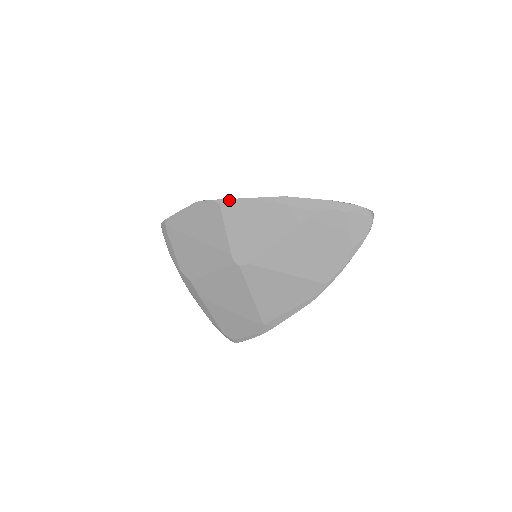
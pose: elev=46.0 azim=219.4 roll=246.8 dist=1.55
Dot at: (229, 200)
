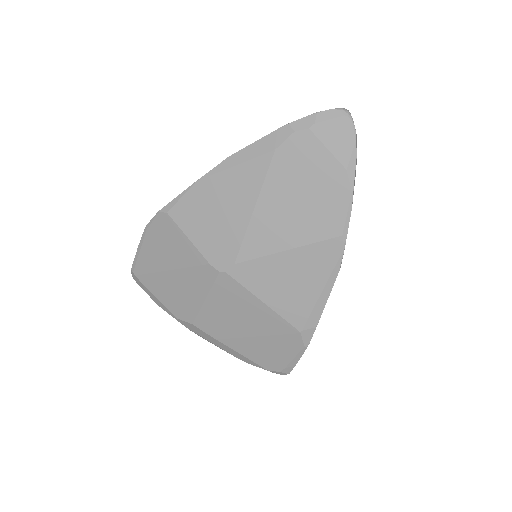
Dot at: (173, 201)
